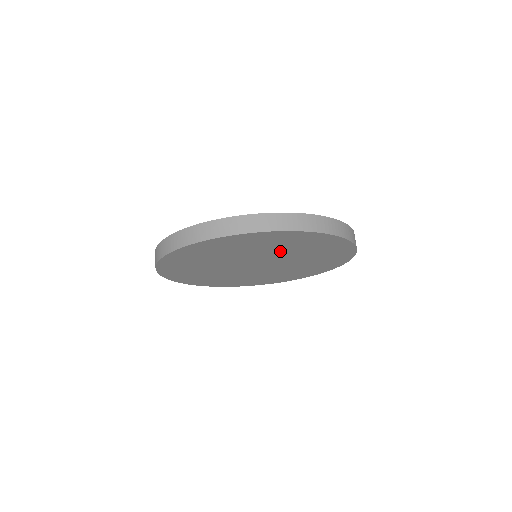
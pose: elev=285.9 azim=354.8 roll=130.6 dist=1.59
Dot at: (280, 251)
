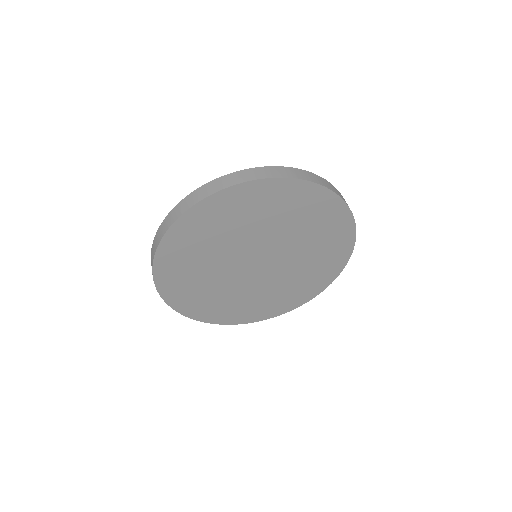
Dot at: (273, 227)
